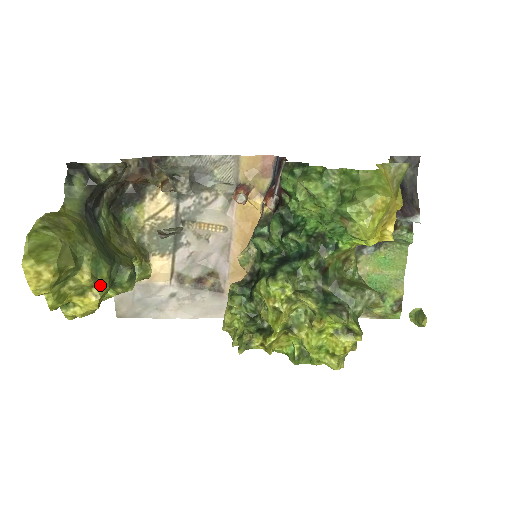
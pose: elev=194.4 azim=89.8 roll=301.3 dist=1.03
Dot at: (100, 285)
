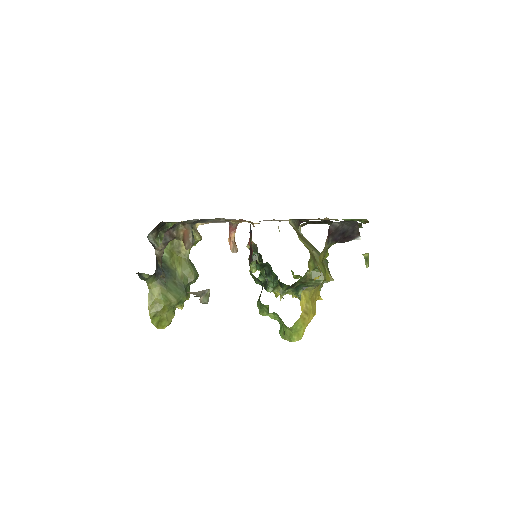
Dot at: occluded
